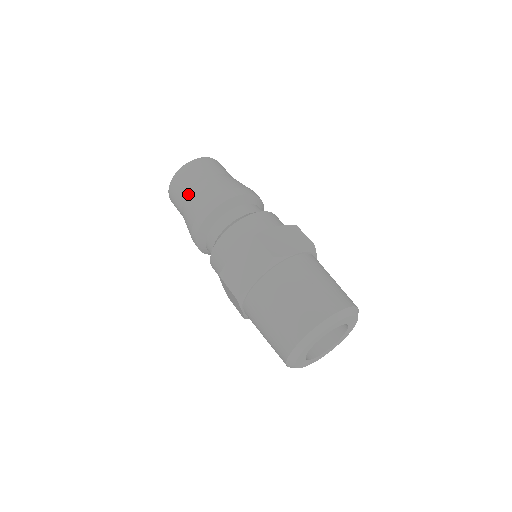
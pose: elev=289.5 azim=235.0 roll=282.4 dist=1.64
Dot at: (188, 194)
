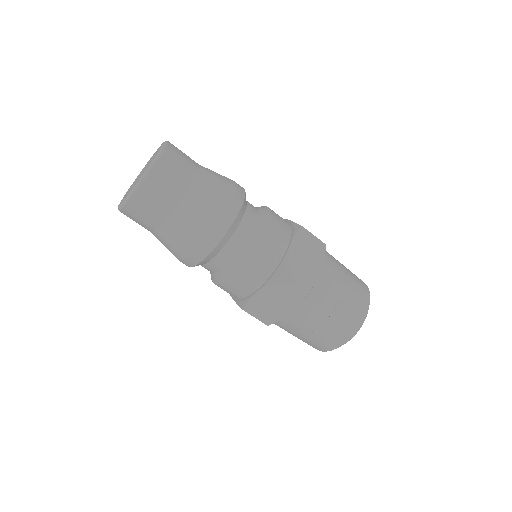
Dot at: (191, 186)
